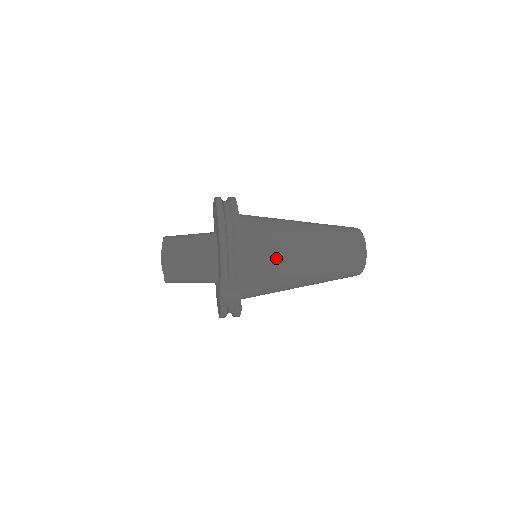
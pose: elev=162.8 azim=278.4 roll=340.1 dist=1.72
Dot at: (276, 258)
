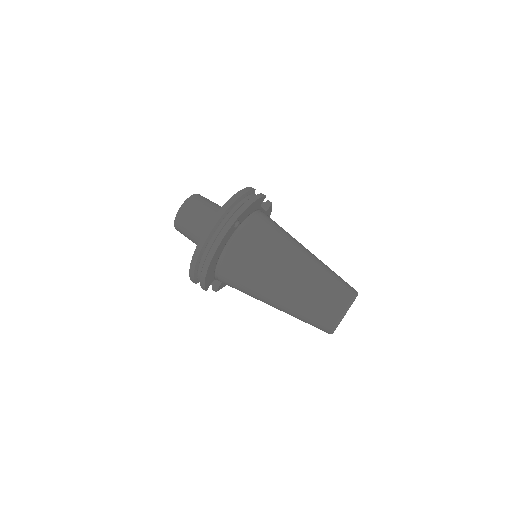
Dot at: (245, 288)
